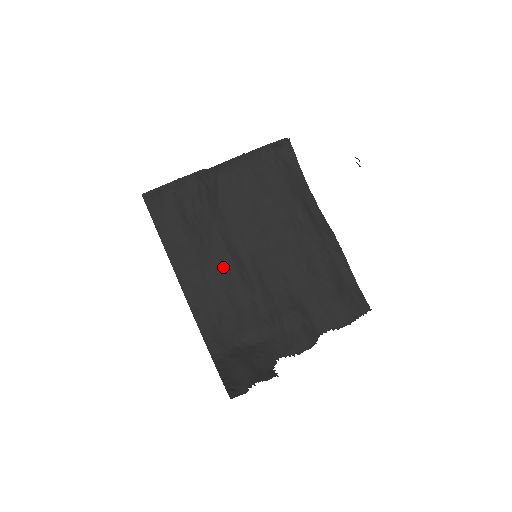
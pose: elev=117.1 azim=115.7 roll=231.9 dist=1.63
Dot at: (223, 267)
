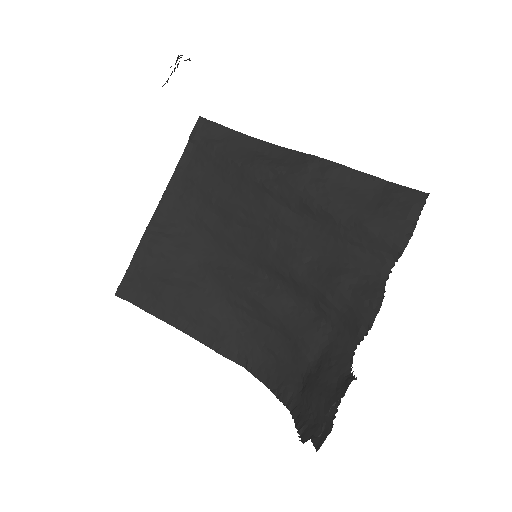
Dot at: (237, 296)
